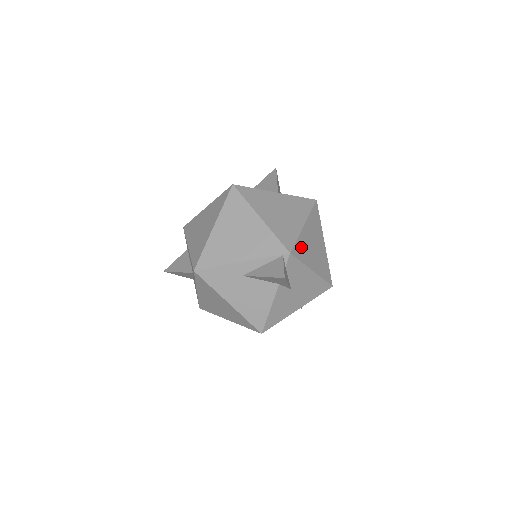
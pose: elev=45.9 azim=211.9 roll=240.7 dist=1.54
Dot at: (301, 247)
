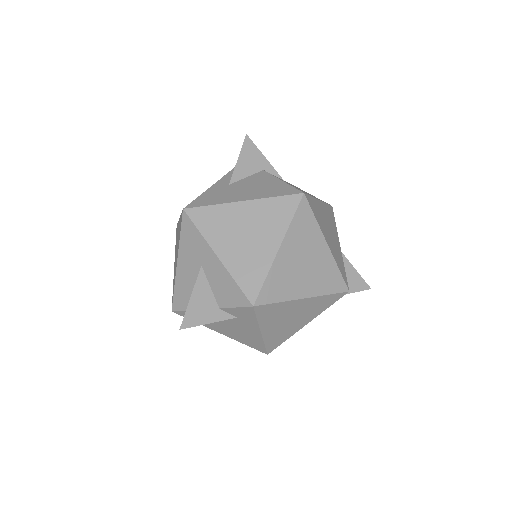
Dot at: occluded
